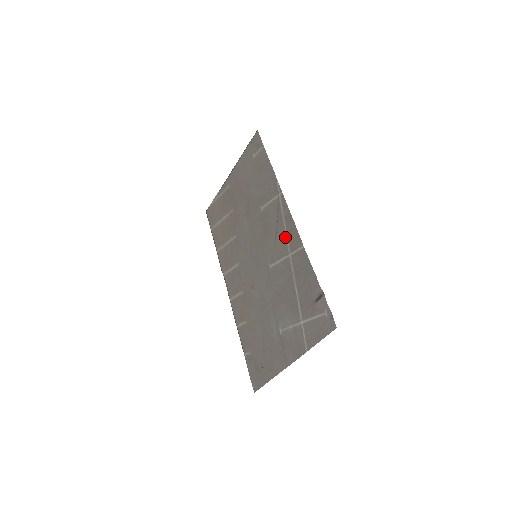
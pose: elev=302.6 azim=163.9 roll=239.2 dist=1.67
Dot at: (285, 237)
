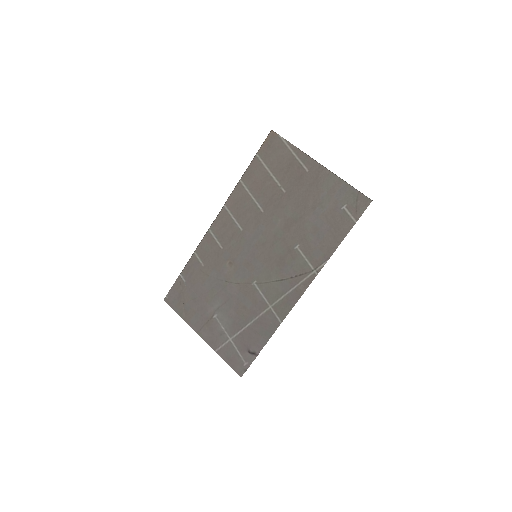
Dot at: (282, 295)
